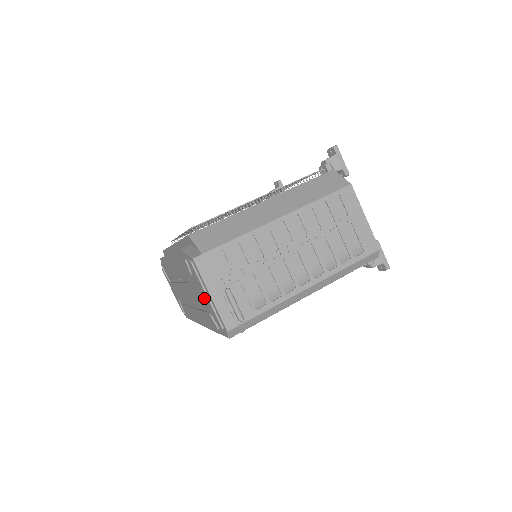
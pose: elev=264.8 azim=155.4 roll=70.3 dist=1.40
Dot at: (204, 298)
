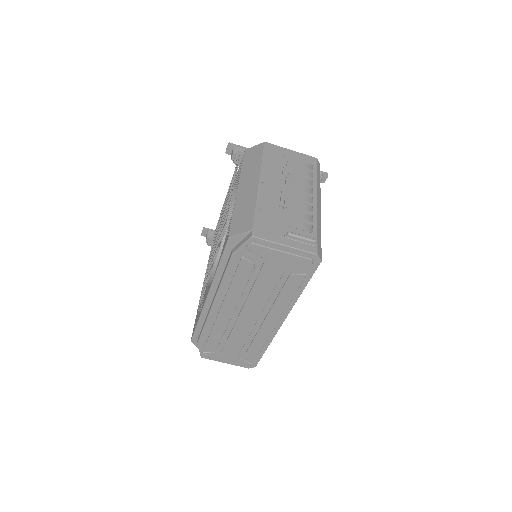
Dot at: (279, 262)
